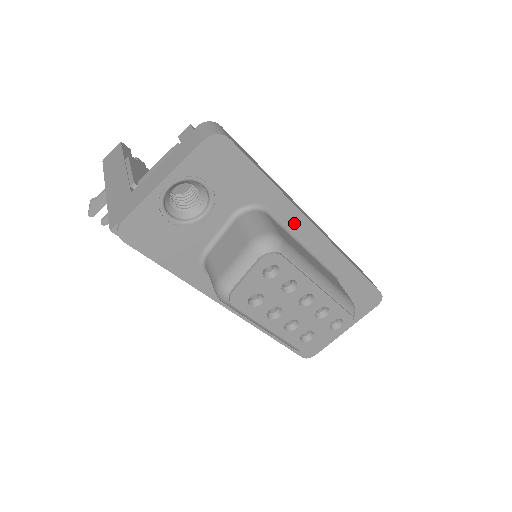
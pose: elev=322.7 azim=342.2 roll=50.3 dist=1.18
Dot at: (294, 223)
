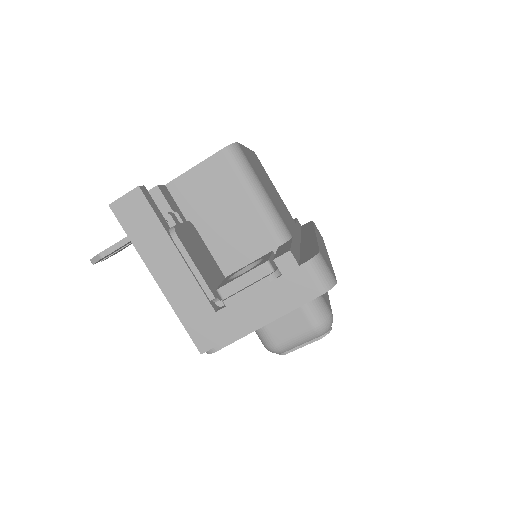
Dot at: occluded
